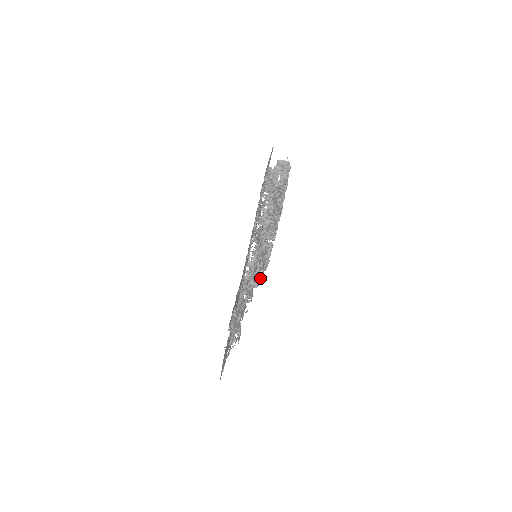
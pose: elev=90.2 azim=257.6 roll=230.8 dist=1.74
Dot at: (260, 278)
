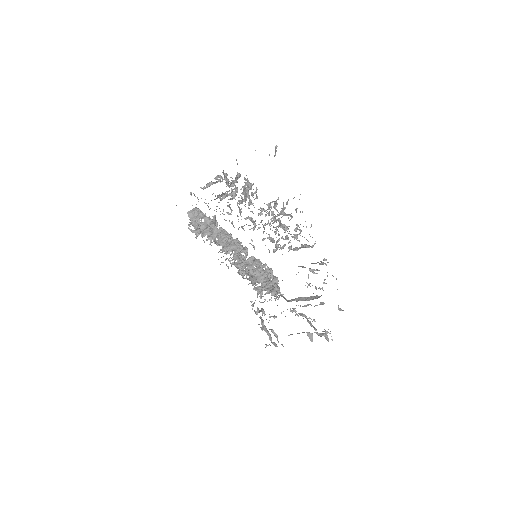
Dot at: (277, 283)
